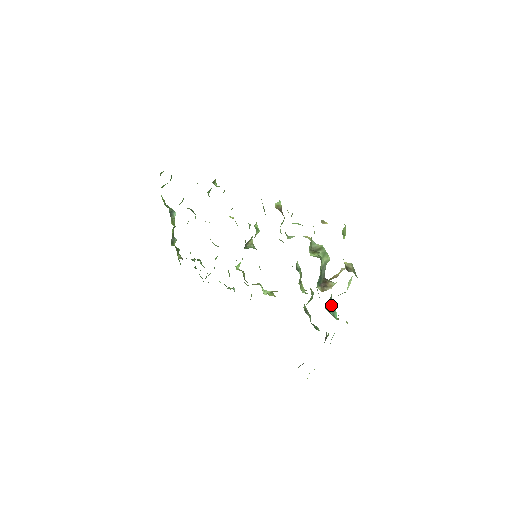
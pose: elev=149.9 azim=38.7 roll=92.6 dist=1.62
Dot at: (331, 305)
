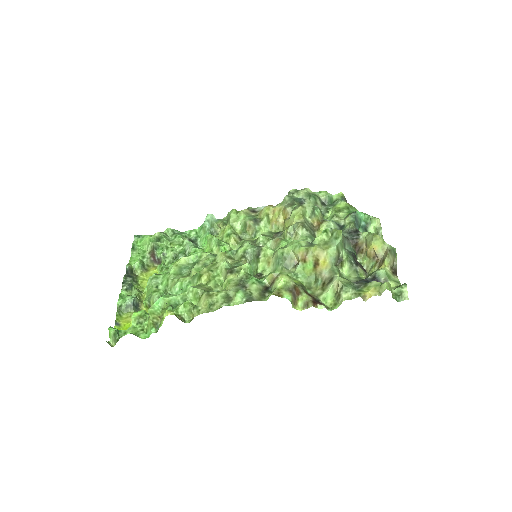
Dot at: (356, 224)
